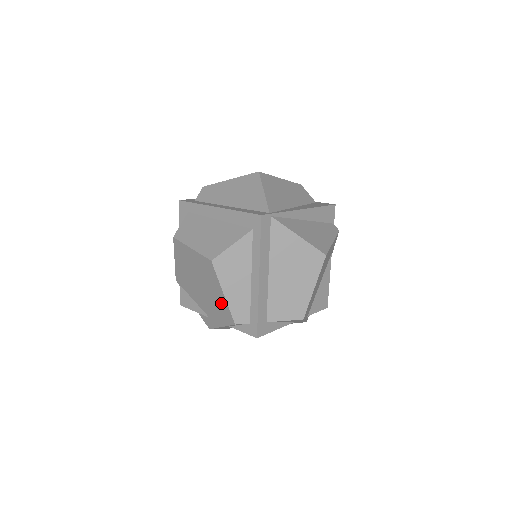
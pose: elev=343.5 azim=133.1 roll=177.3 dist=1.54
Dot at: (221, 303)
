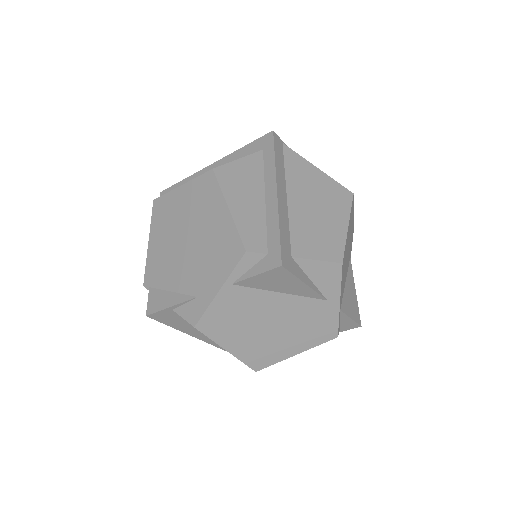
Dot at: (223, 234)
